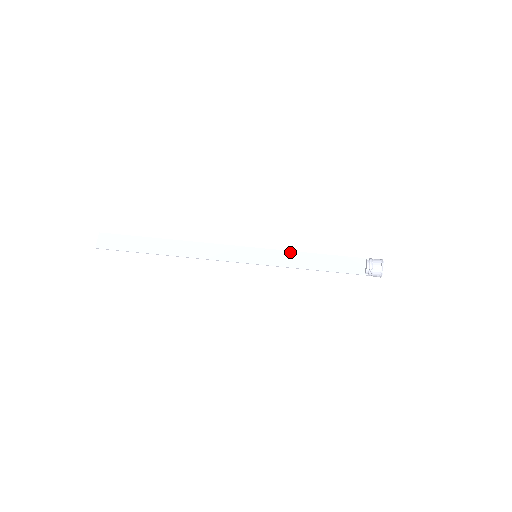
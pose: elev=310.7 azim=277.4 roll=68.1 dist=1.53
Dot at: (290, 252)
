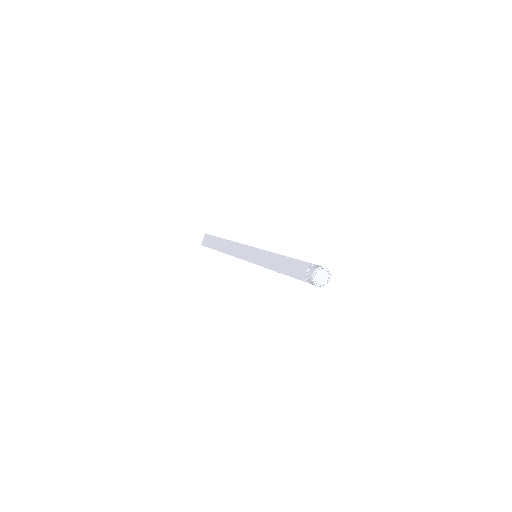
Dot at: (273, 254)
